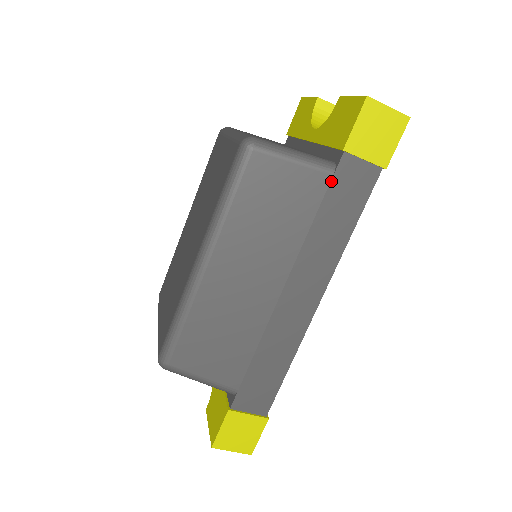
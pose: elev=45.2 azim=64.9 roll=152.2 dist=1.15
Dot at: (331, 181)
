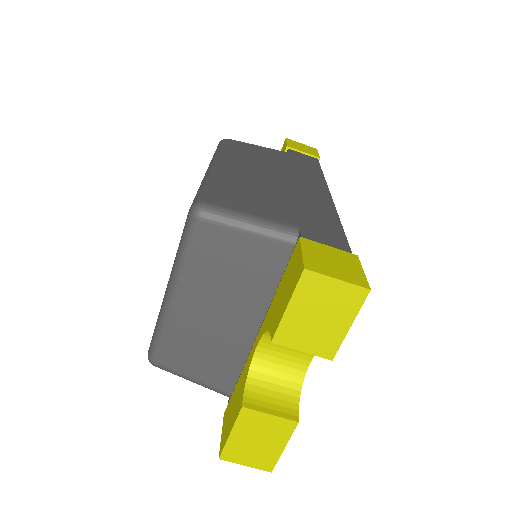
Dot at: (289, 154)
